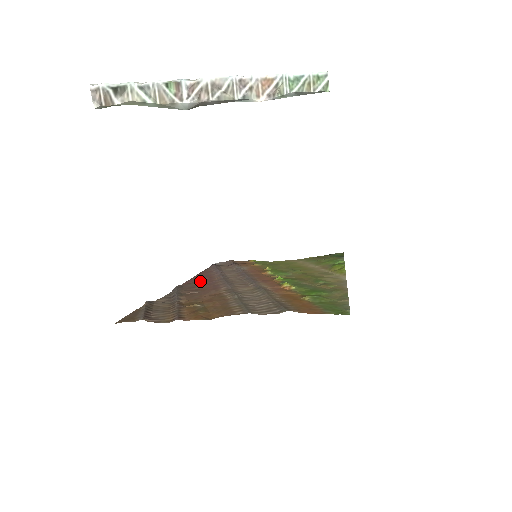
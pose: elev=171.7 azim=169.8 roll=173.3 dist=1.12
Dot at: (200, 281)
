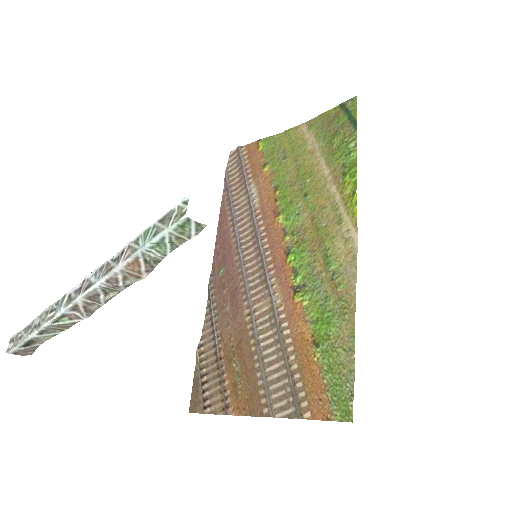
Dot at: (224, 262)
